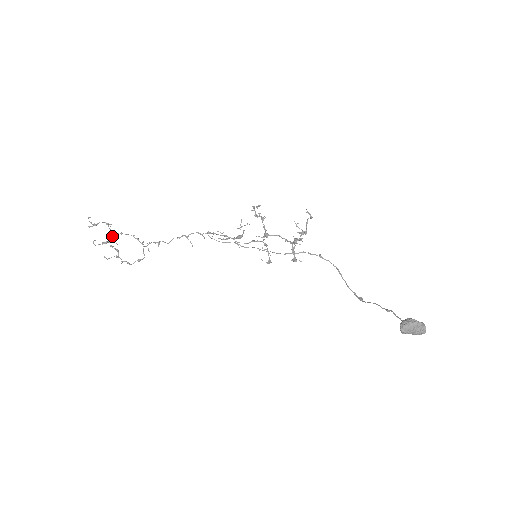
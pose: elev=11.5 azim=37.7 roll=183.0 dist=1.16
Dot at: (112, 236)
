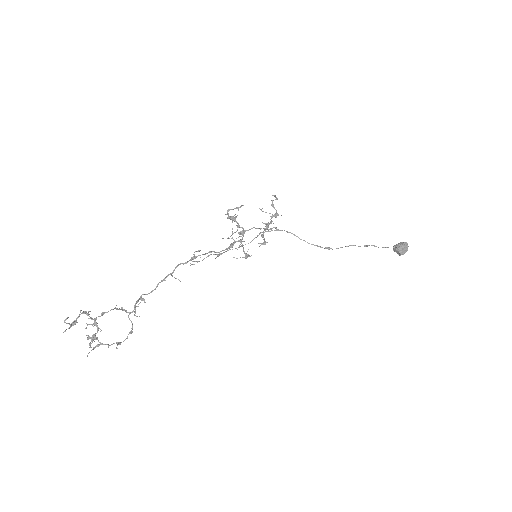
Dot at: (96, 324)
